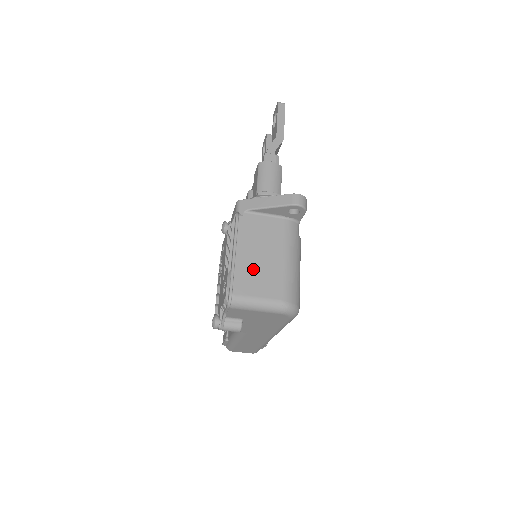
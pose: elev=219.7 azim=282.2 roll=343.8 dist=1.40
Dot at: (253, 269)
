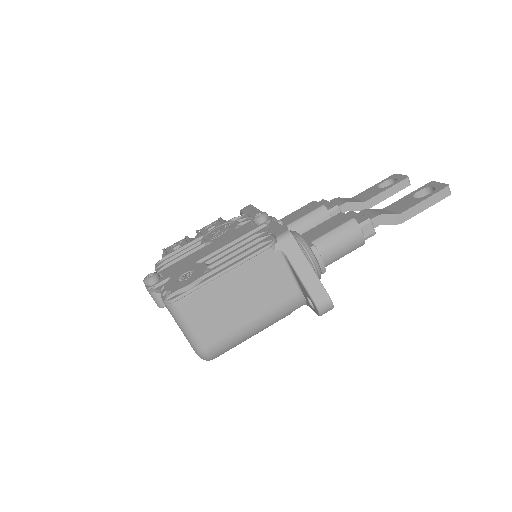
Dot at: (220, 301)
